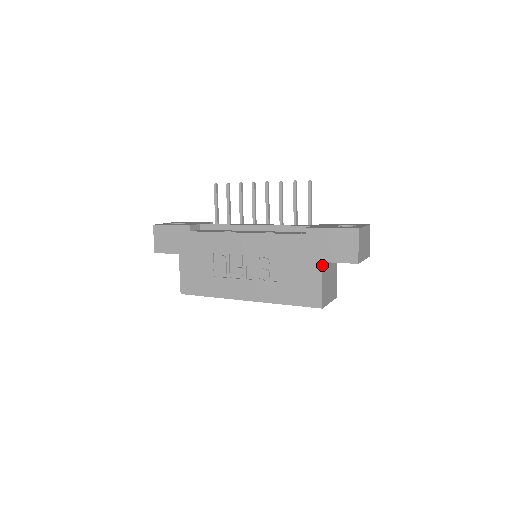
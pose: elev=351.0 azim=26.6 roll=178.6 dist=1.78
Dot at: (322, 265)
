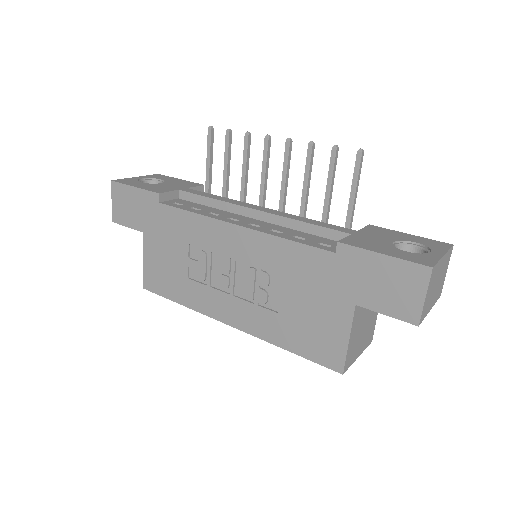
Dot at: (354, 310)
